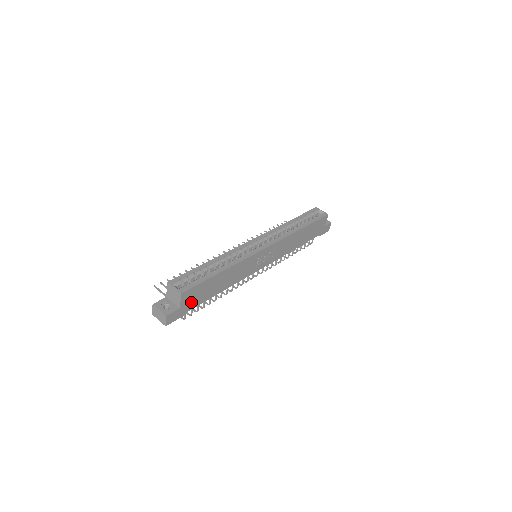
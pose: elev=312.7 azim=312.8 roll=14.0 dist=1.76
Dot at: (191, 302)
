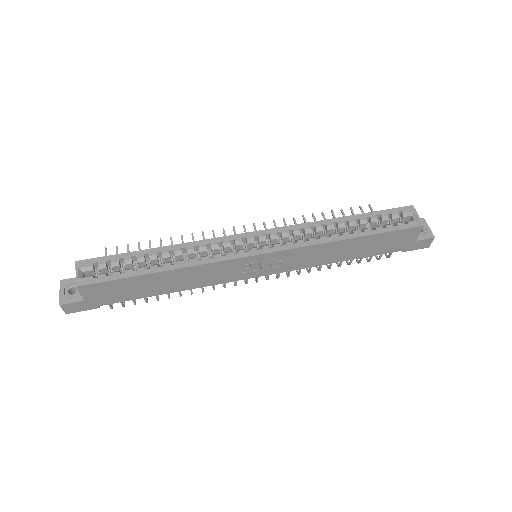
Dot at: (106, 296)
